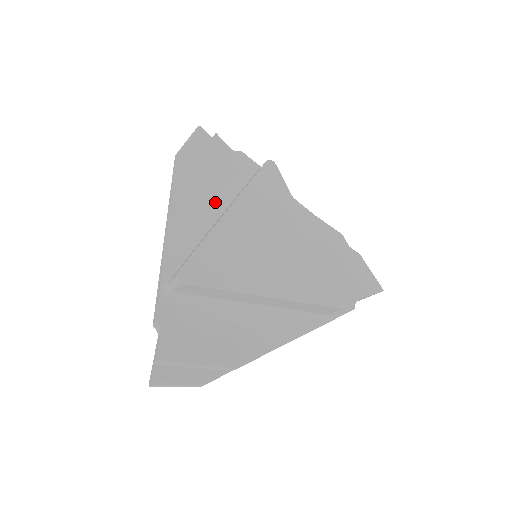
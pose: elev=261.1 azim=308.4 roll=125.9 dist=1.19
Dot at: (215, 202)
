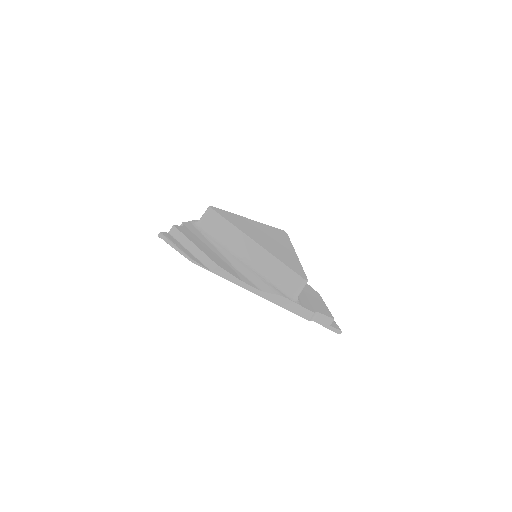
Dot at: occluded
